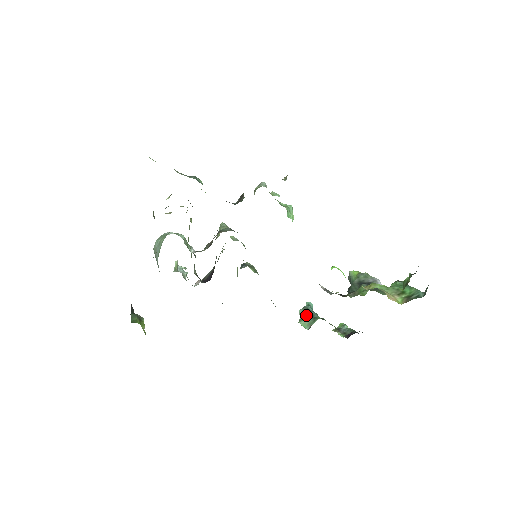
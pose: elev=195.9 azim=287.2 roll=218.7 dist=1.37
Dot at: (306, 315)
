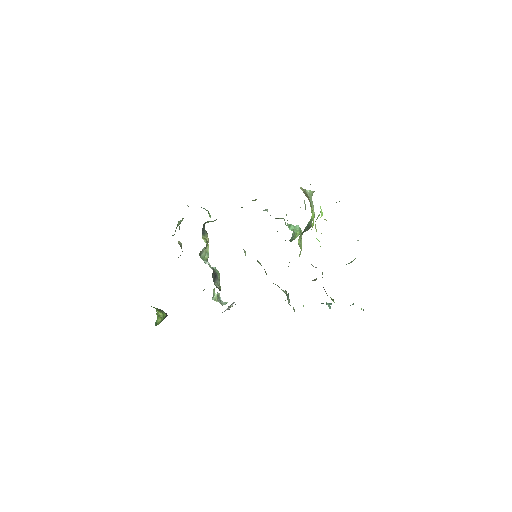
Dot at: occluded
